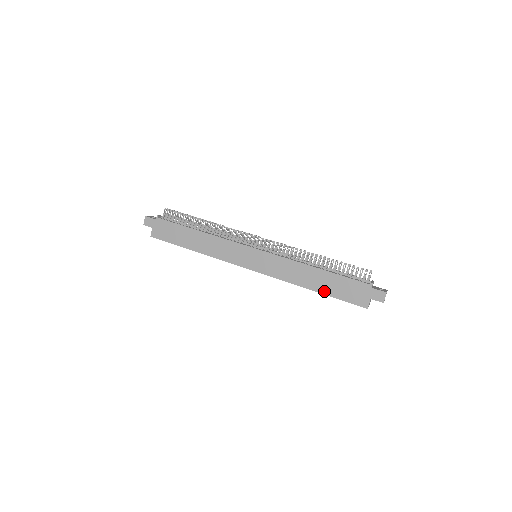
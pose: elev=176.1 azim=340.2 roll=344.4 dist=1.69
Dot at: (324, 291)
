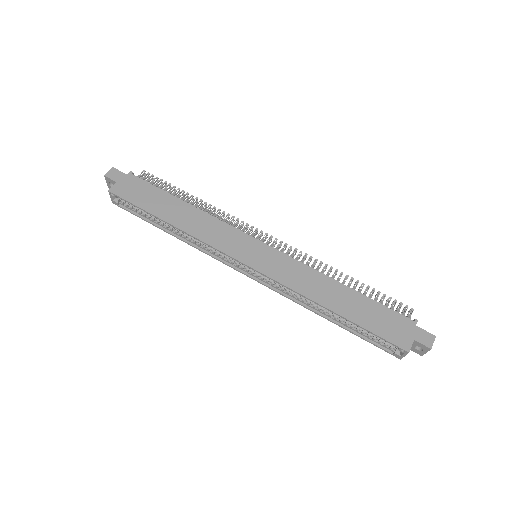
Dot at: (350, 316)
